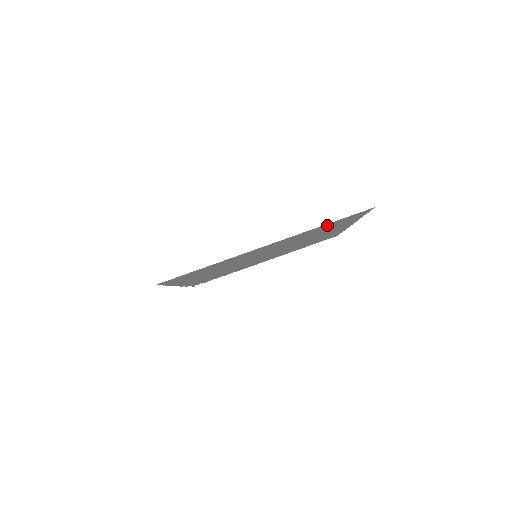
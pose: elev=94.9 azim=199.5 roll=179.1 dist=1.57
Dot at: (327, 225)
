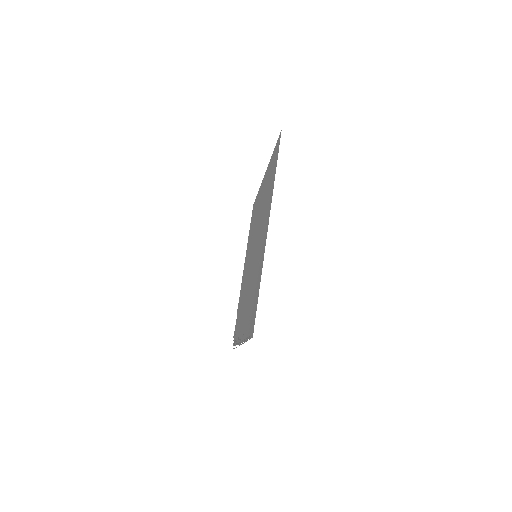
Dot at: (273, 174)
